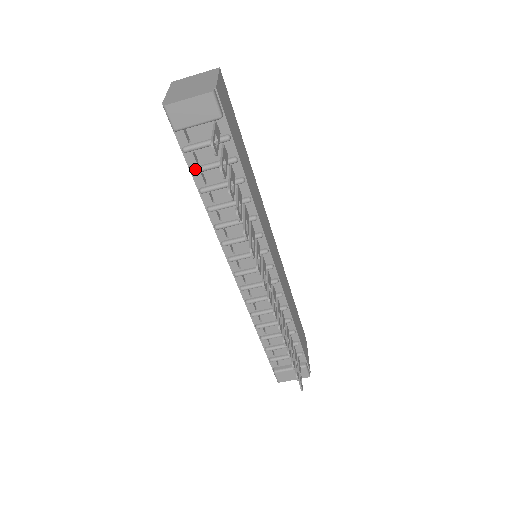
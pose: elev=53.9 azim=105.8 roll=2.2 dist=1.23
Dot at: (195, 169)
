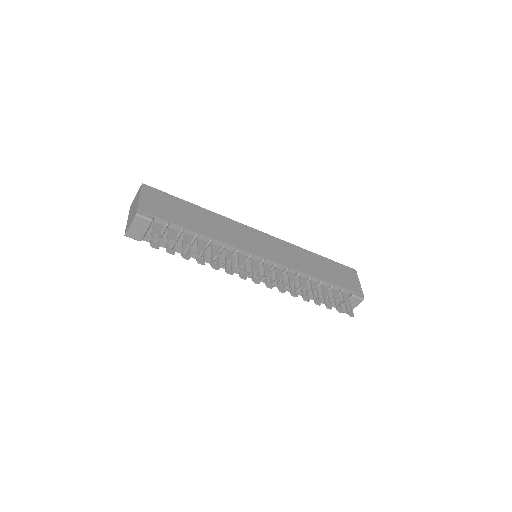
Dot at: occluded
